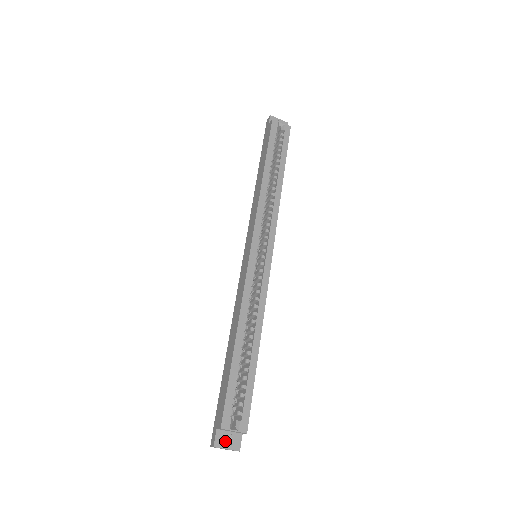
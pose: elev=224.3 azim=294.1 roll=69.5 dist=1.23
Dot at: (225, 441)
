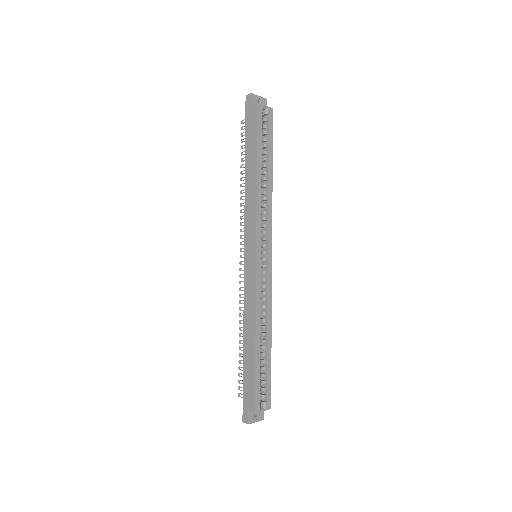
Dot at: (254, 417)
